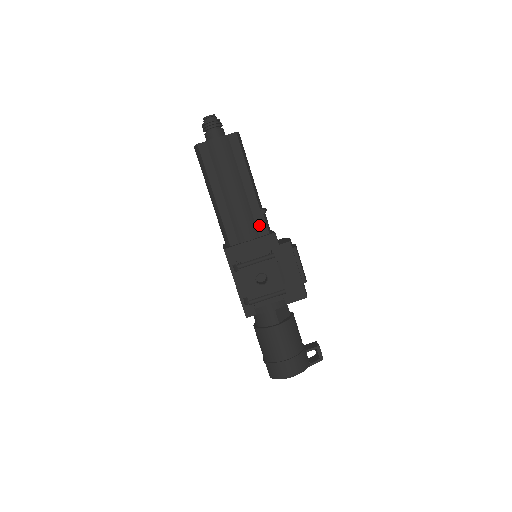
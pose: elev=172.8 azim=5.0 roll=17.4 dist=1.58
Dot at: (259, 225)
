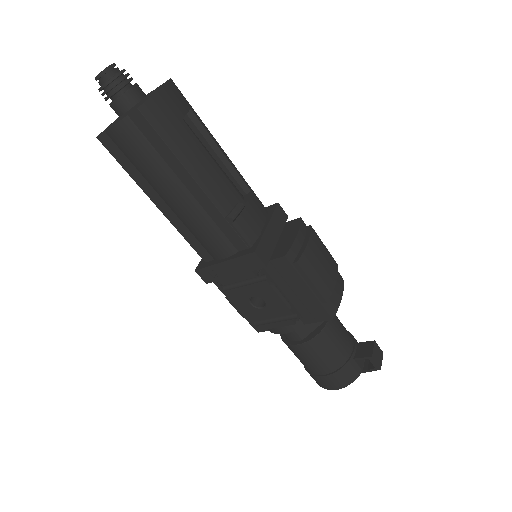
Dot at: (232, 237)
